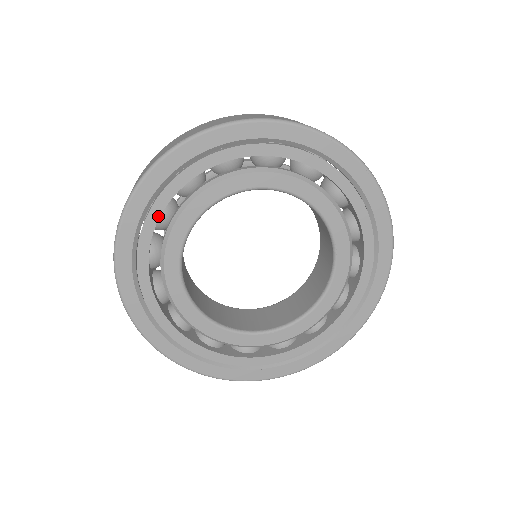
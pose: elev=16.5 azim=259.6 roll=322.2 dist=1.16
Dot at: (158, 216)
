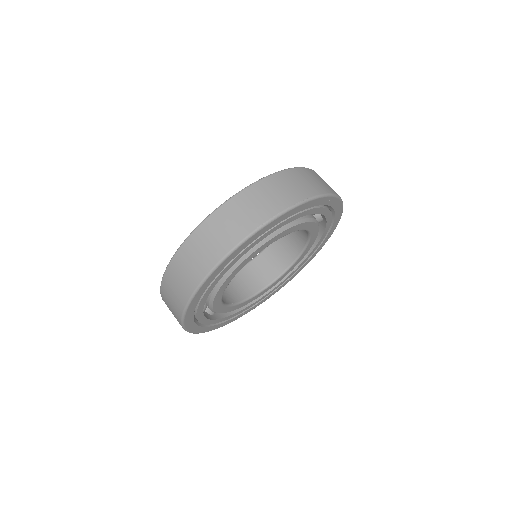
Dot at: (234, 263)
